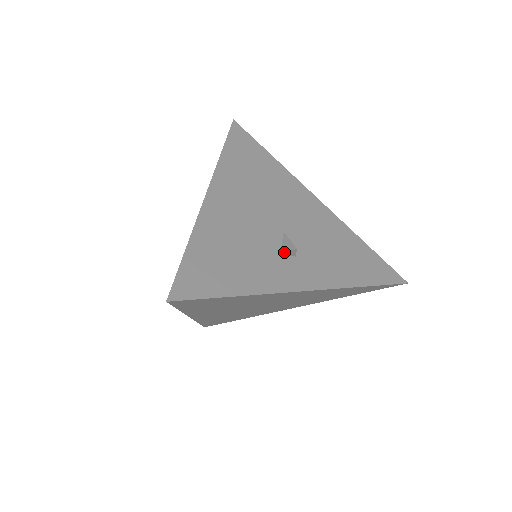
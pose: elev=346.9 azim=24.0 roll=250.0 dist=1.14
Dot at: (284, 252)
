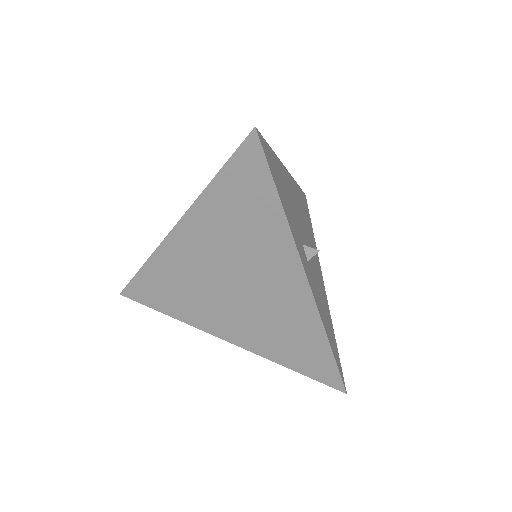
Dot at: (307, 246)
